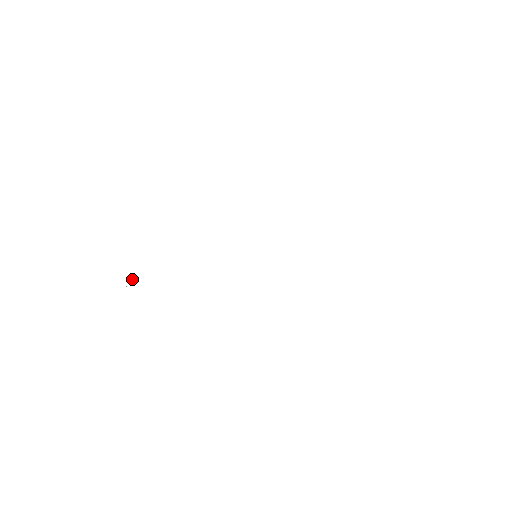
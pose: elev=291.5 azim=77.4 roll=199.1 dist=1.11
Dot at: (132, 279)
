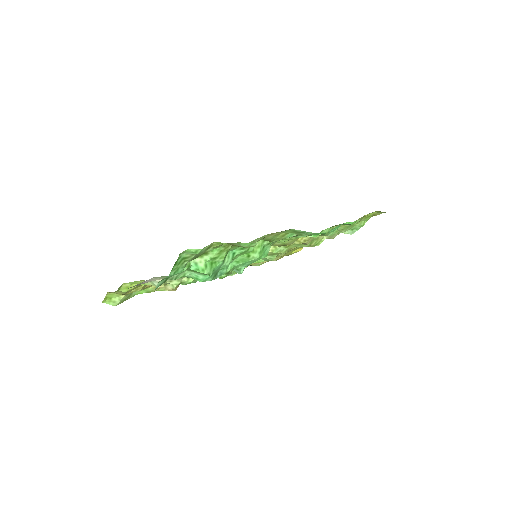
Dot at: occluded
